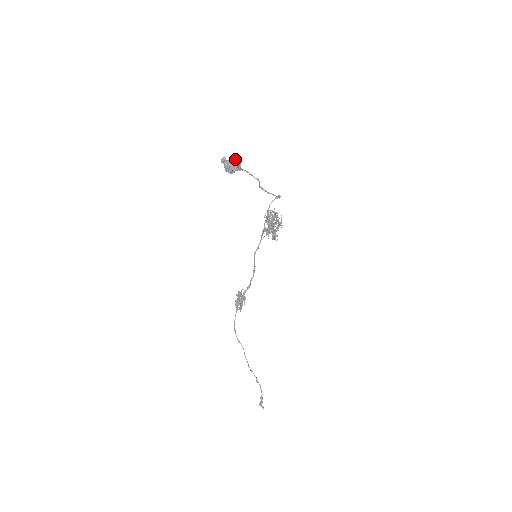
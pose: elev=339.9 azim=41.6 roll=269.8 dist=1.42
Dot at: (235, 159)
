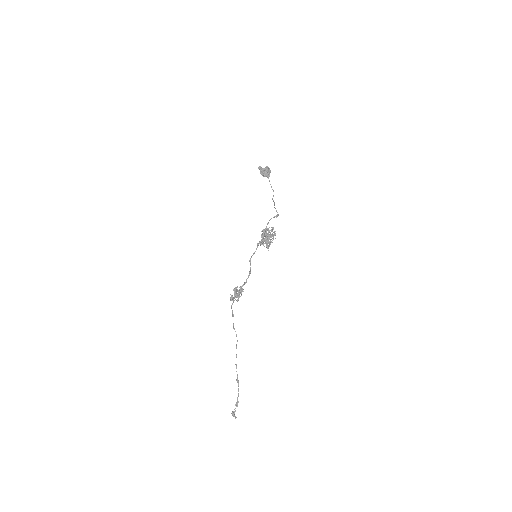
Dot at: (269, 168)
